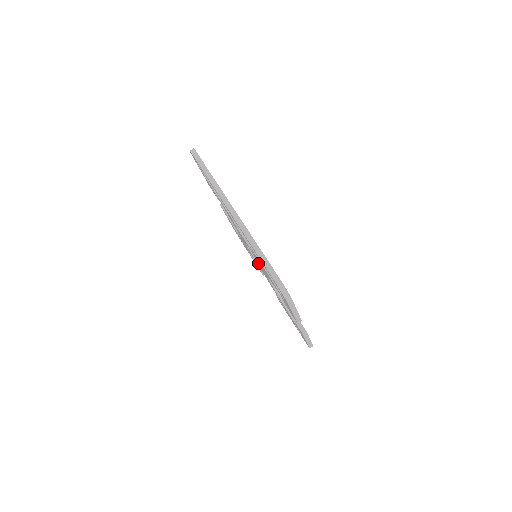
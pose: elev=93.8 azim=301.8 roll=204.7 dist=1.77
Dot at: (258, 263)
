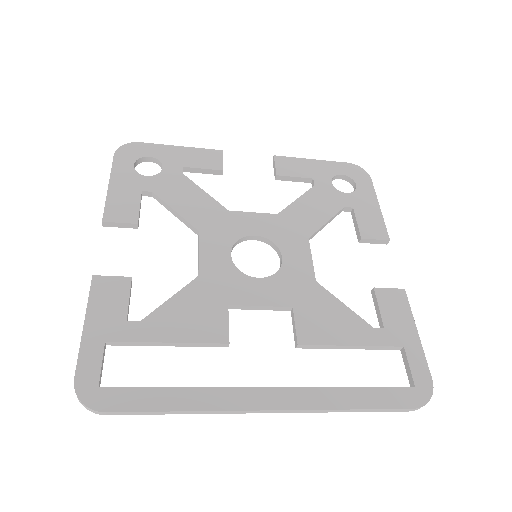
Dot at: occluded
